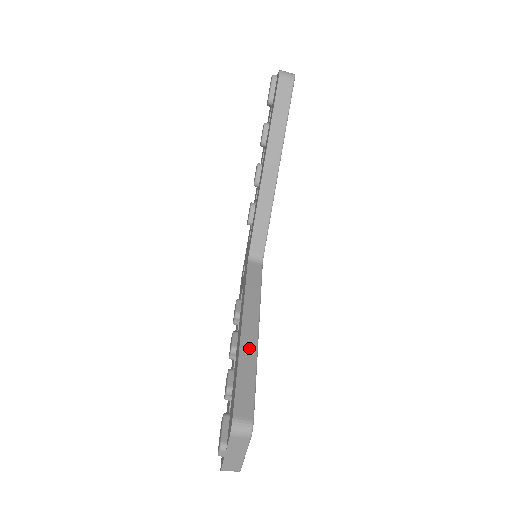
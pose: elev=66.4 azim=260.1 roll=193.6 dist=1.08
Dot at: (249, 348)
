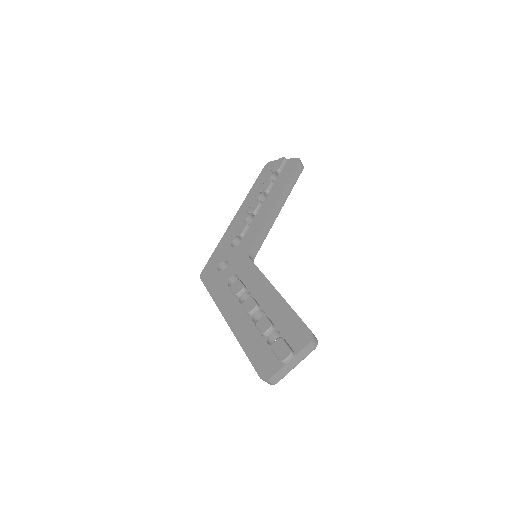
Dot at: occluded
